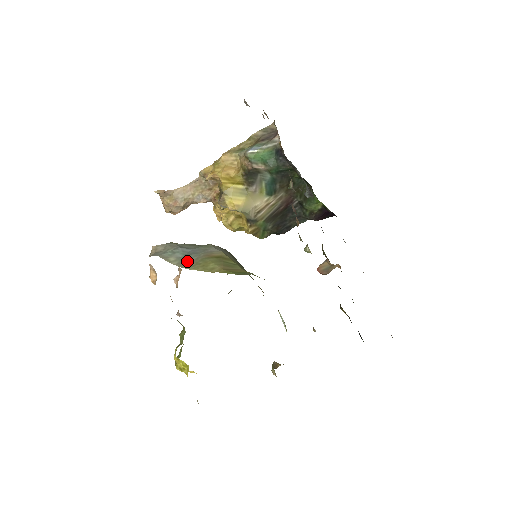
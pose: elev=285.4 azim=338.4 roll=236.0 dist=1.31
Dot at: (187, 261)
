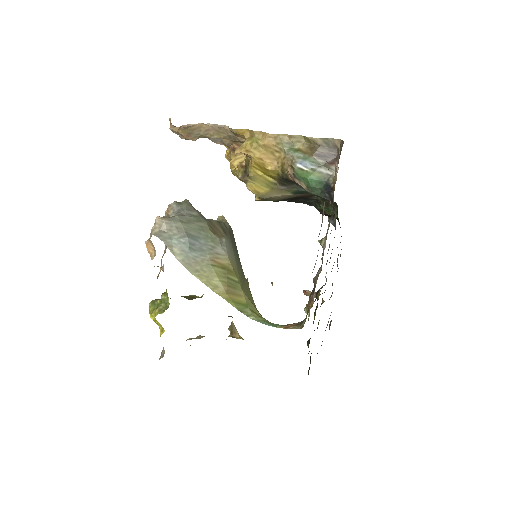
Dot at: (192, 260)
